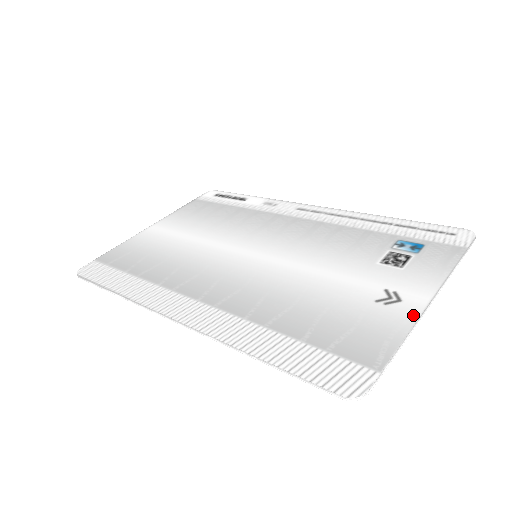
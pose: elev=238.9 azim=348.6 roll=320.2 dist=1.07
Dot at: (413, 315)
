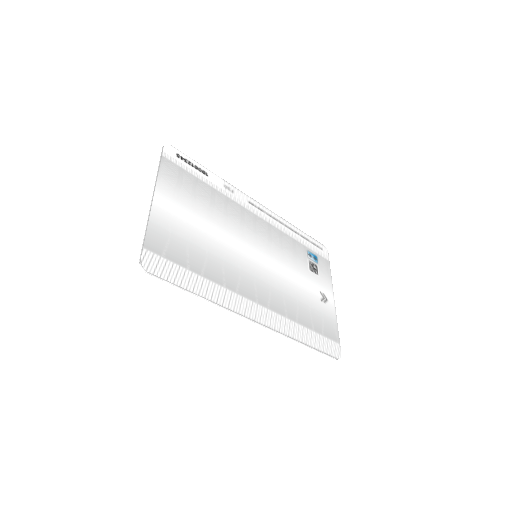
Dot at: (334, 309)
